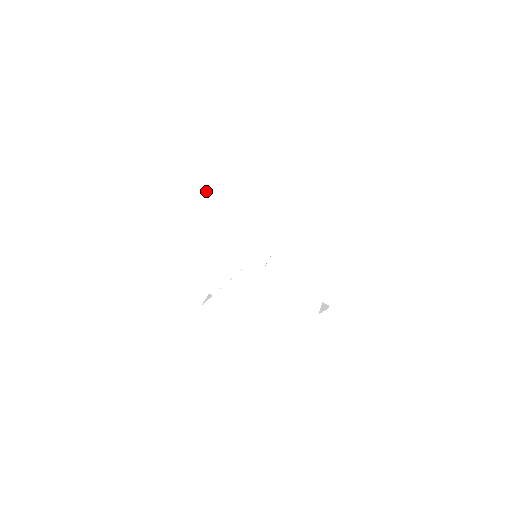
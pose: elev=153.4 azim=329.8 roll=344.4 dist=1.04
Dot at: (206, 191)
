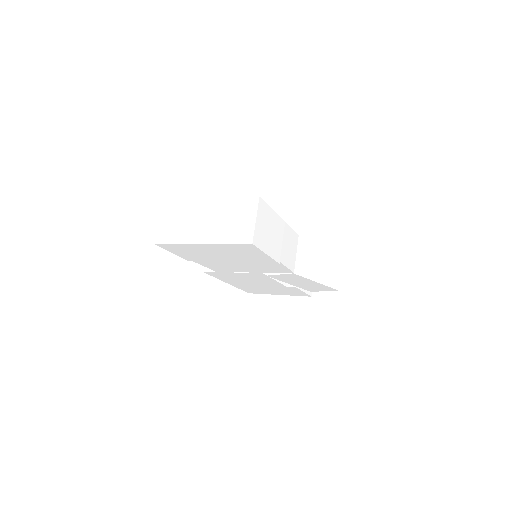
Dot at: (255, 260)
